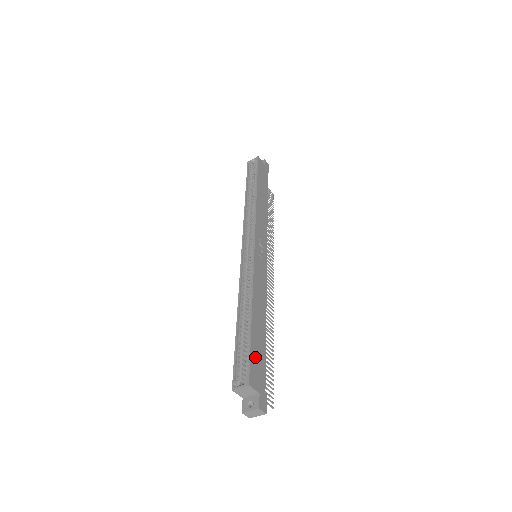
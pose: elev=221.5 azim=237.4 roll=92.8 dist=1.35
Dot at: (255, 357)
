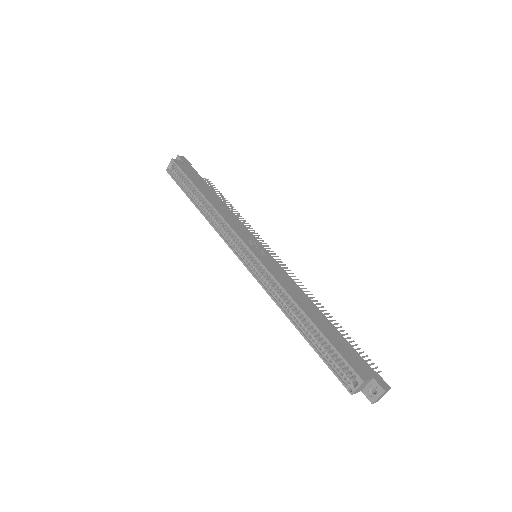
Dot at: (344, 351)
